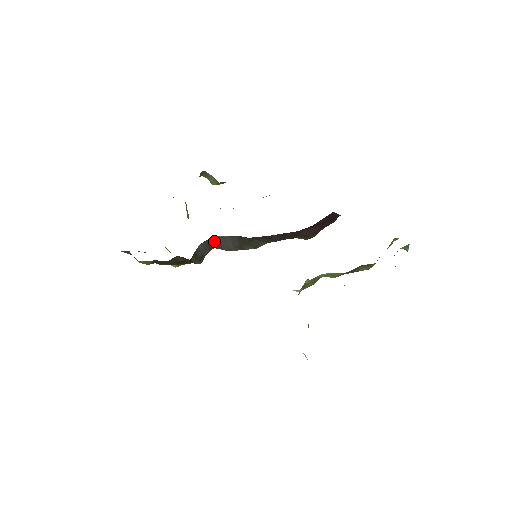
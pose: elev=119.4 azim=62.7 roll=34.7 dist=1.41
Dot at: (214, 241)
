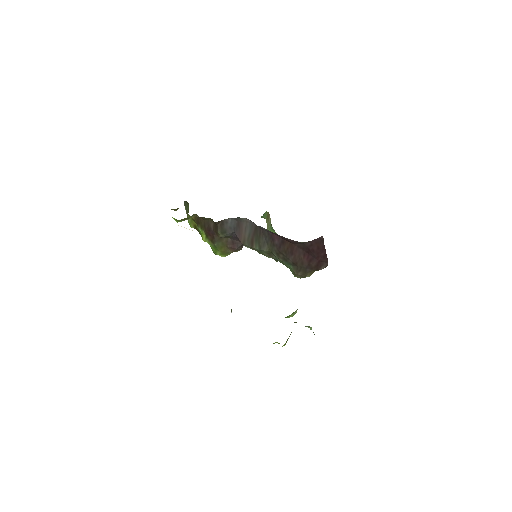
Dot at: (240, 225)
